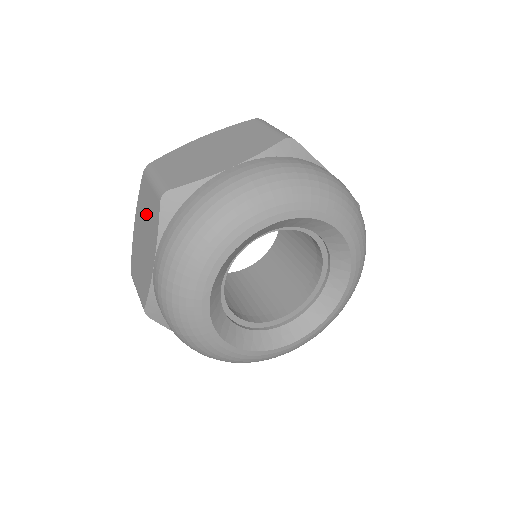
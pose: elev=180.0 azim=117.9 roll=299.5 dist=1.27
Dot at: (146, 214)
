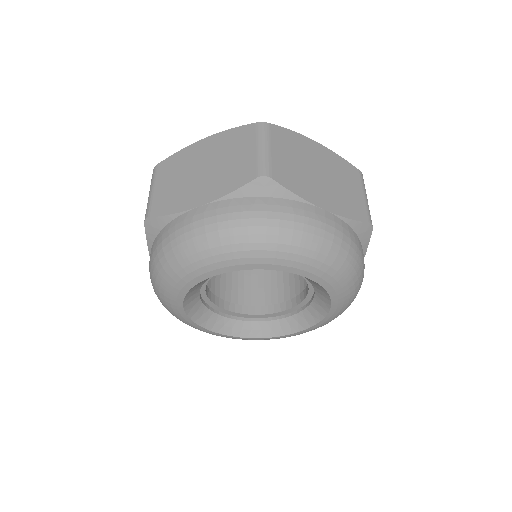
Dot at: occluded
